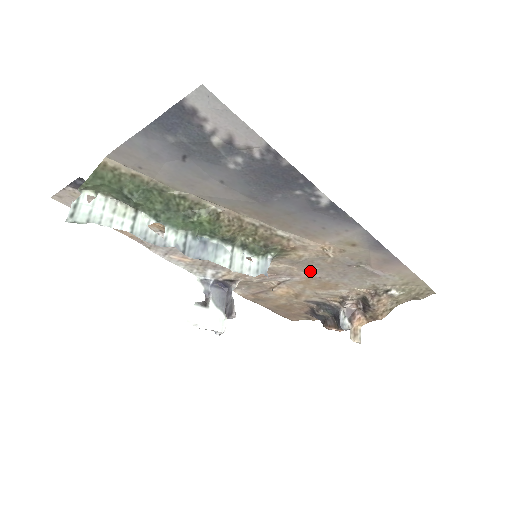
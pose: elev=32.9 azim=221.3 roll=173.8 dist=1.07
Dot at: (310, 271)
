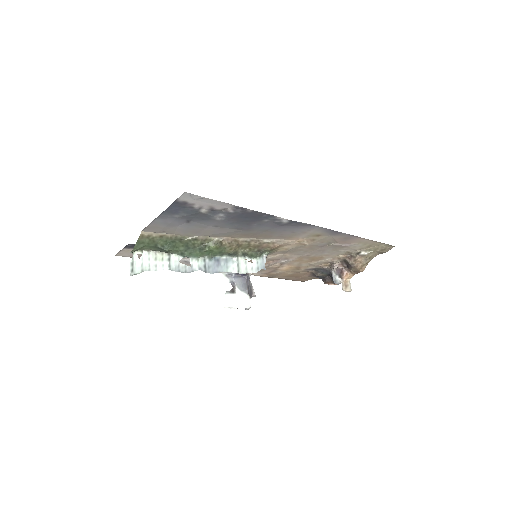
Dot at: (298, 254)
